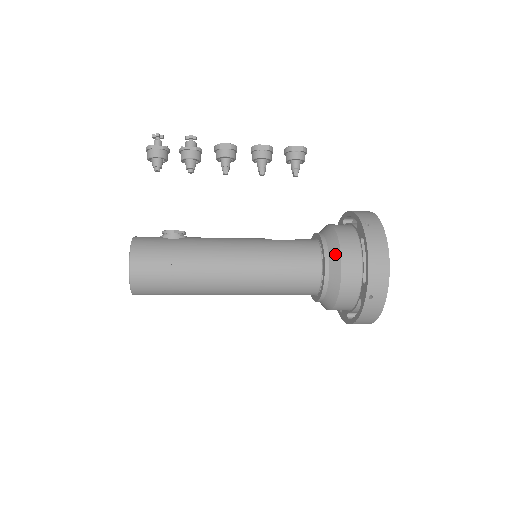
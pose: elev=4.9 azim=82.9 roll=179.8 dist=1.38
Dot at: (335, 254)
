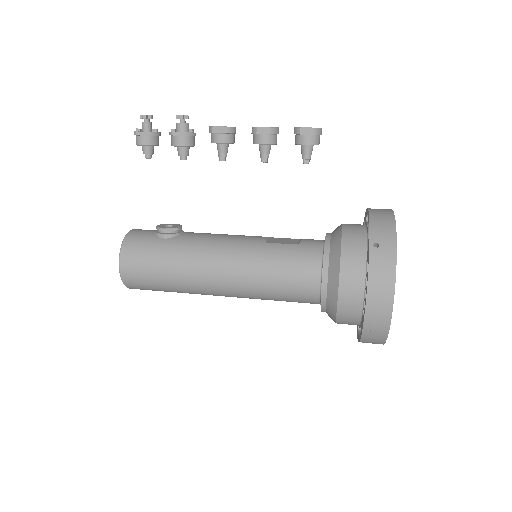
Dot at: (334, 275)
